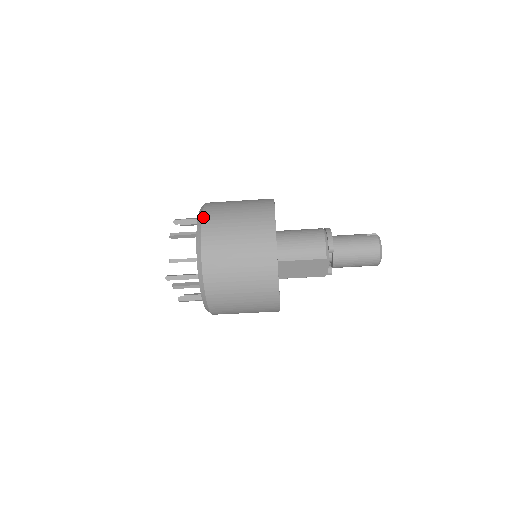
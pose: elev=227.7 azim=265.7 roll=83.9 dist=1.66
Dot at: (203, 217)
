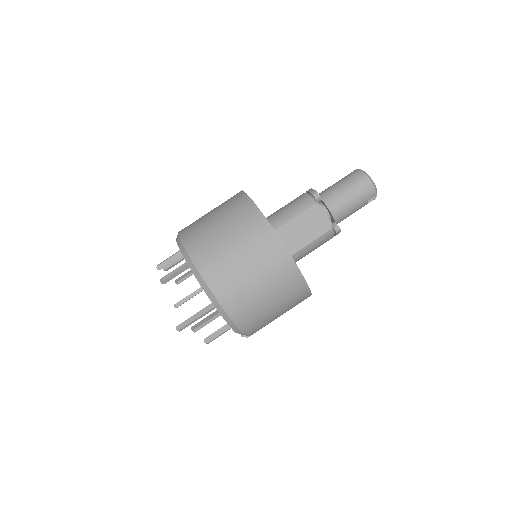
Dot at: (179, 231)
